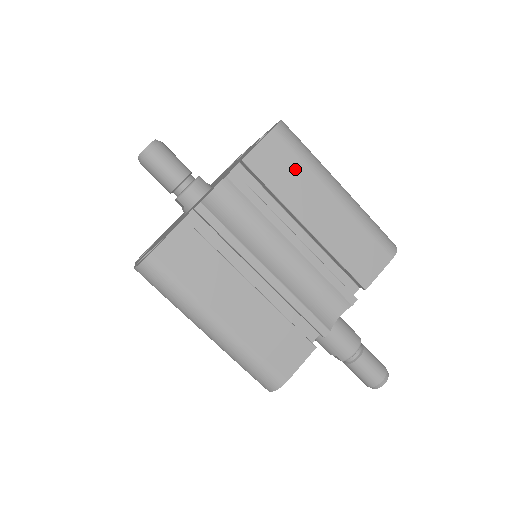
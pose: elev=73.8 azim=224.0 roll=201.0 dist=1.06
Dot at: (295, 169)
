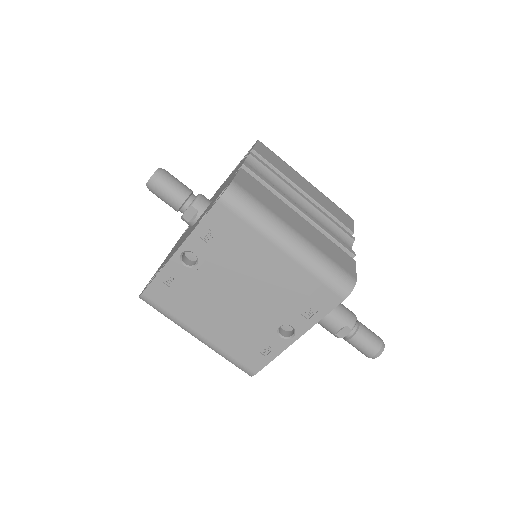
Dot at: (280, 162)
